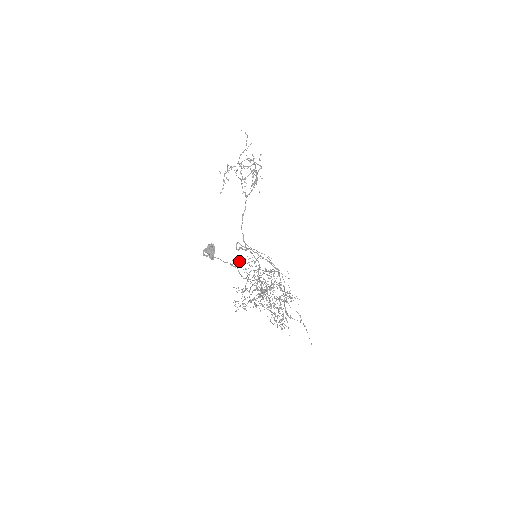
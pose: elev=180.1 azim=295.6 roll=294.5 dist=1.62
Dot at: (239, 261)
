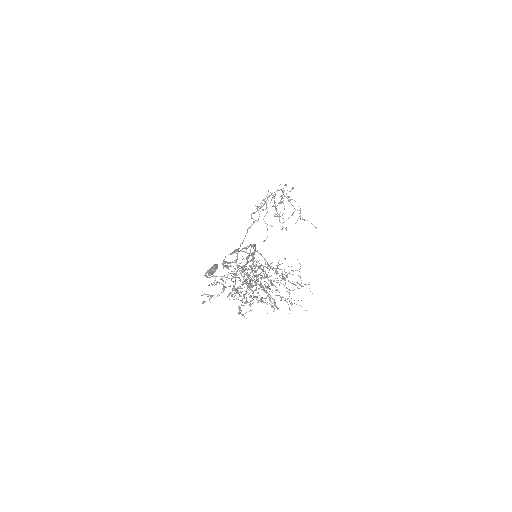
Dot at: occluded
